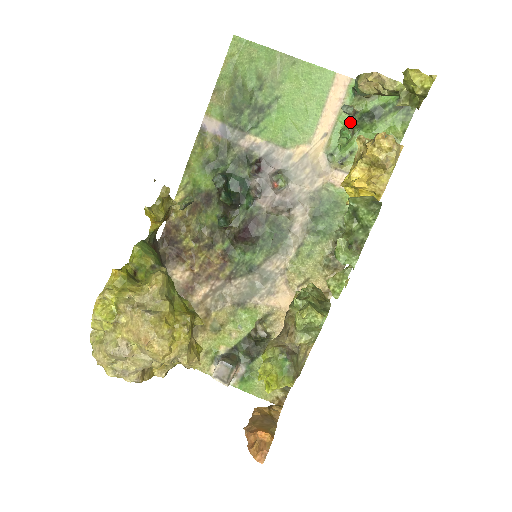
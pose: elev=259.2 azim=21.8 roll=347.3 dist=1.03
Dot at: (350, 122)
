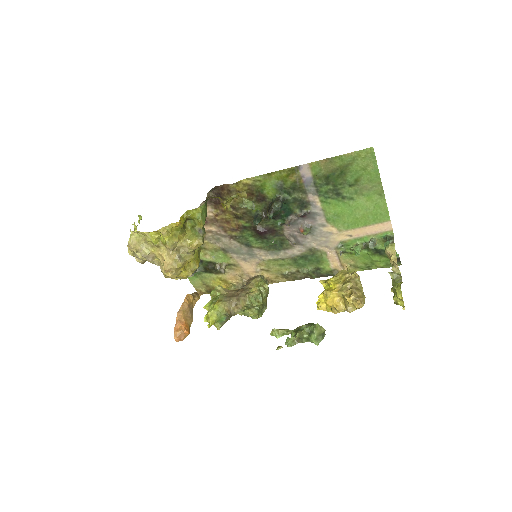
Dot at: (367, 244)
